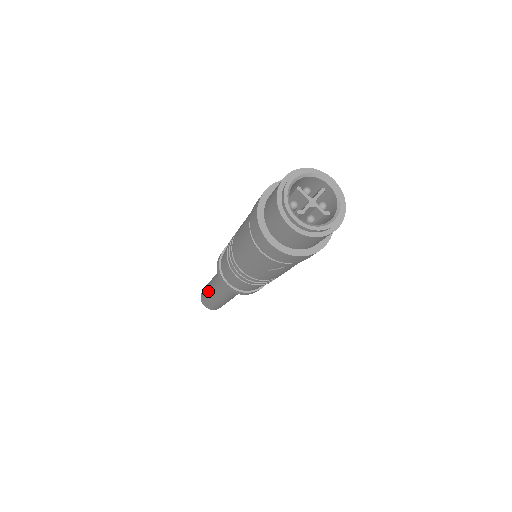
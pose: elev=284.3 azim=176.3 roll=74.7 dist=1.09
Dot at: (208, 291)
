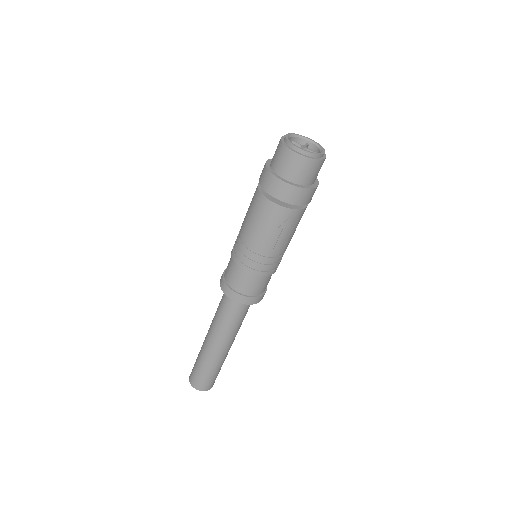
Dot at: (202, 353)
